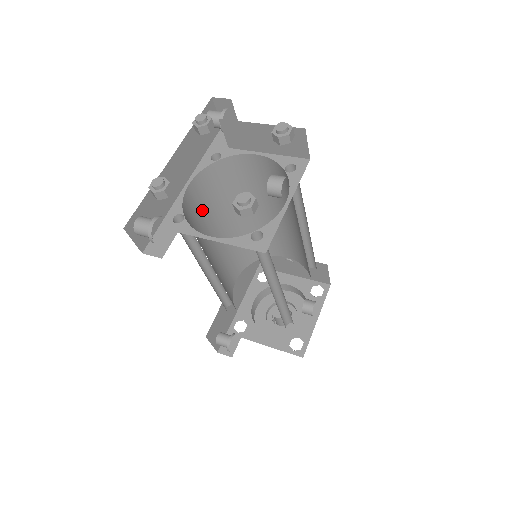
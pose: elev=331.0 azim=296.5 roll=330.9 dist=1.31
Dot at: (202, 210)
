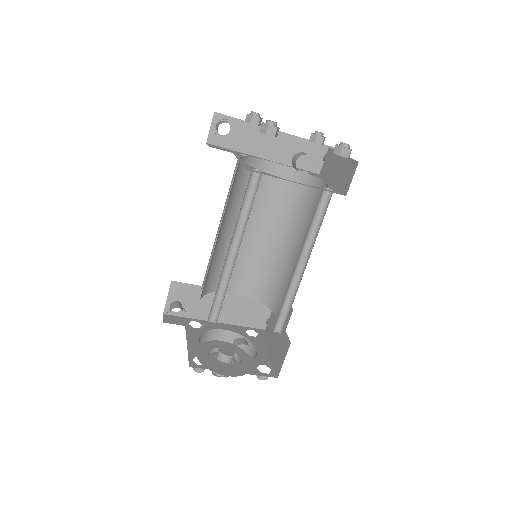
Dot at: (265, 193)
